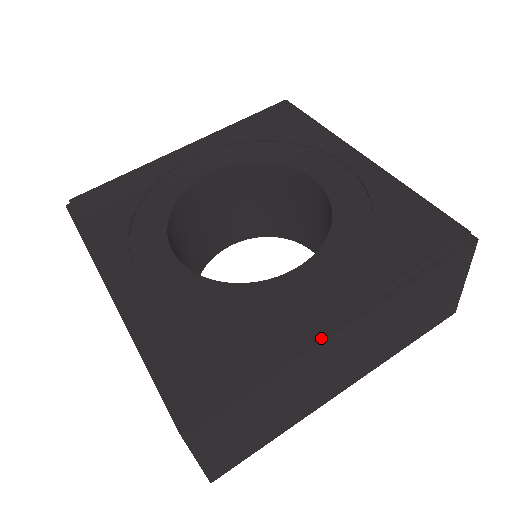
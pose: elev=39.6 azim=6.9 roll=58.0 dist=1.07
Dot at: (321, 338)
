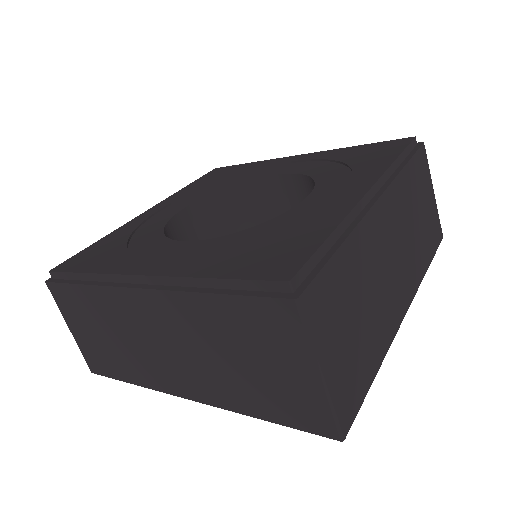
Dot at: (365, 210)
